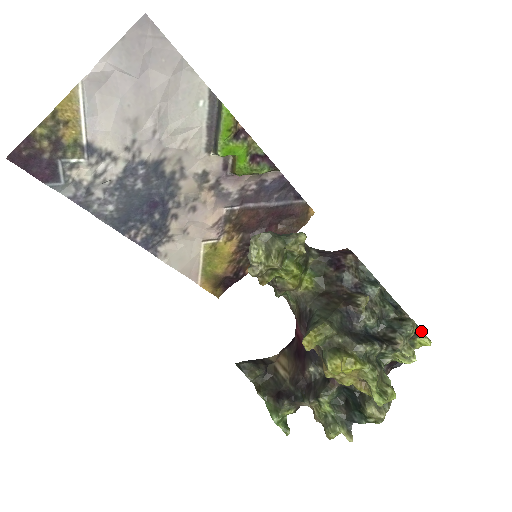
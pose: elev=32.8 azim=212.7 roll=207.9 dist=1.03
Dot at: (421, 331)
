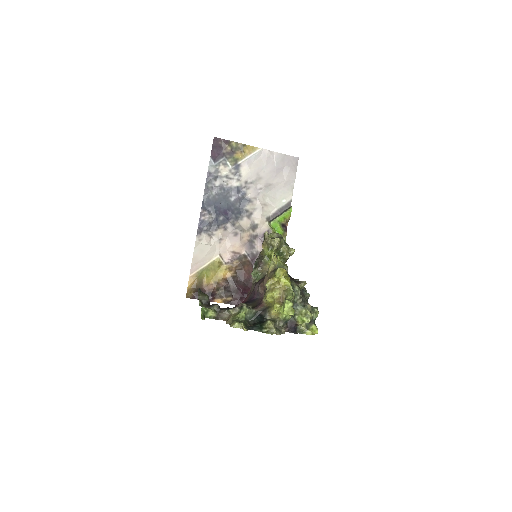
Dot at: (316, 326)
